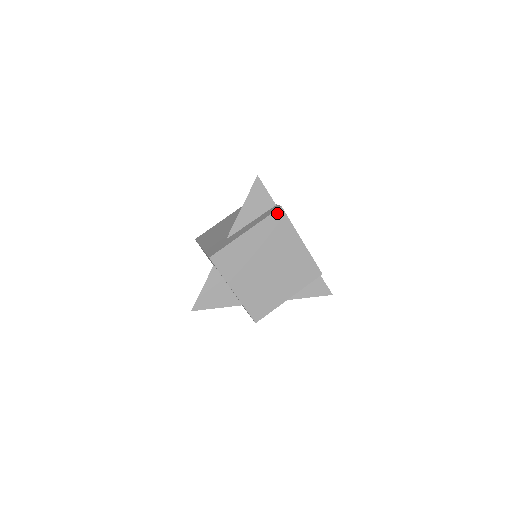
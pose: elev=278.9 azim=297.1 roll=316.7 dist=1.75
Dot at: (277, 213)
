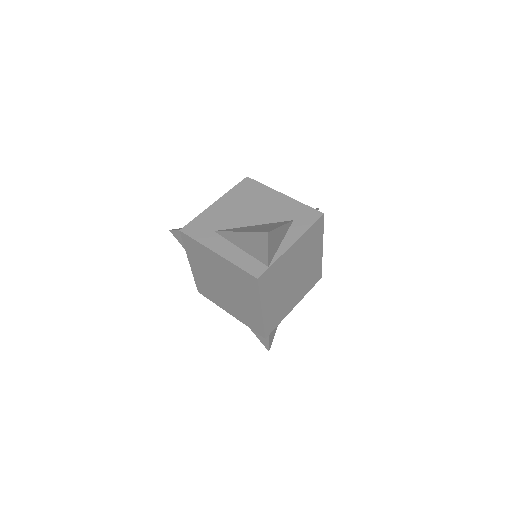
Dot at: (251, 276)
